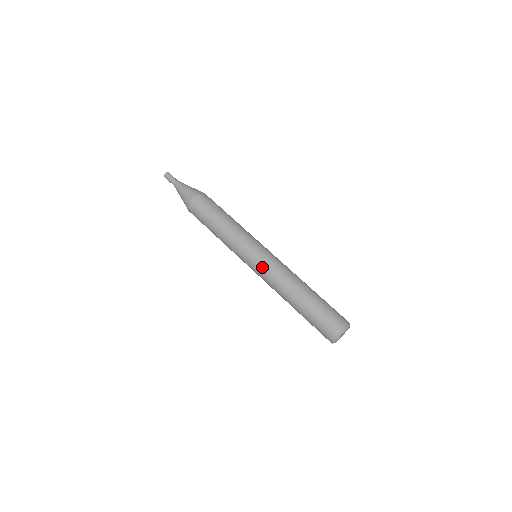
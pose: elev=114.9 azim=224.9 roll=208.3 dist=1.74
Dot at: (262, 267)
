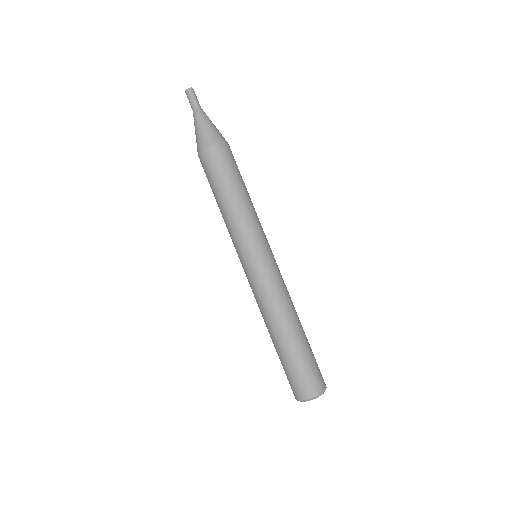
Dot at: (257, 278)
